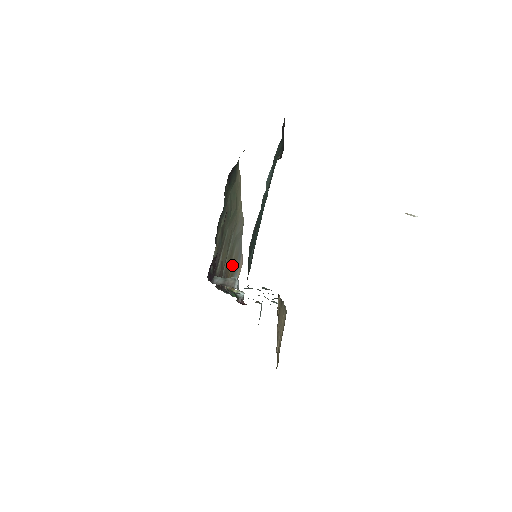
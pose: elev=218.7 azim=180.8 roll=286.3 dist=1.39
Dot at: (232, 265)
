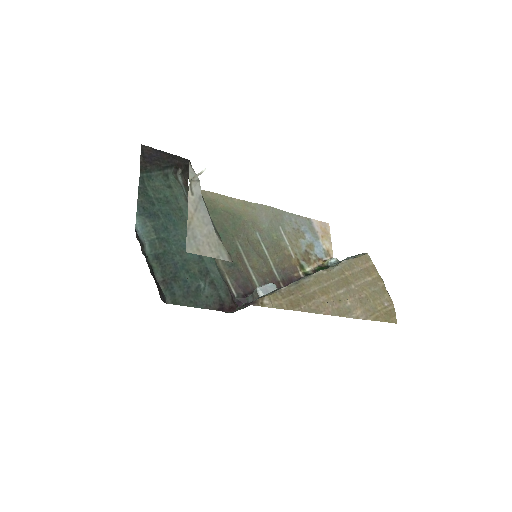
Dot at: (294, 249)
